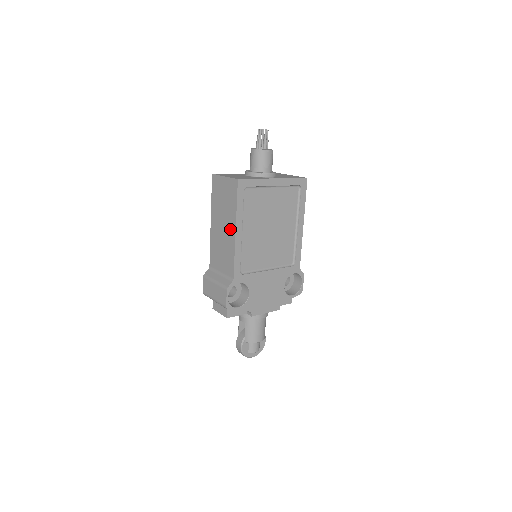
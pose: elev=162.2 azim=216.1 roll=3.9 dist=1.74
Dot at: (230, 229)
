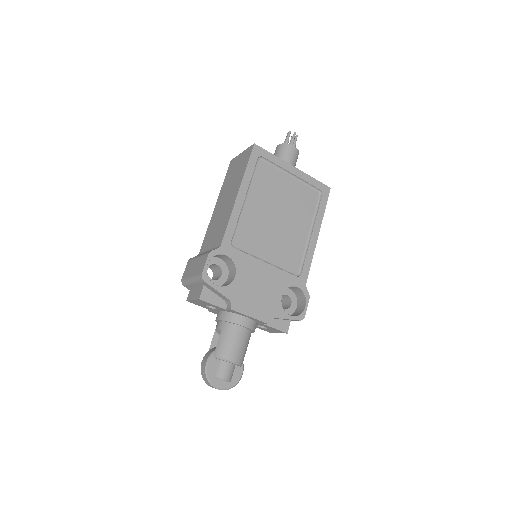
Dot at: (233, 195)
